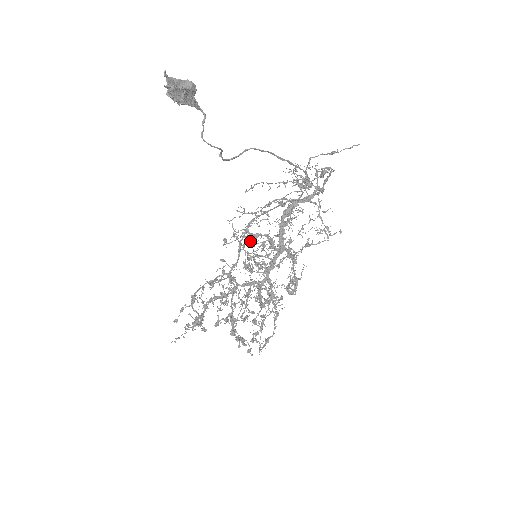
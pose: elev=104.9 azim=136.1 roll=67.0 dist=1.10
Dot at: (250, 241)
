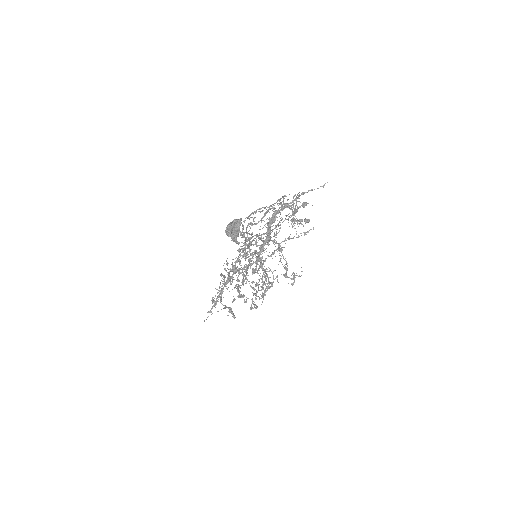
Dot at: (248, 245)
